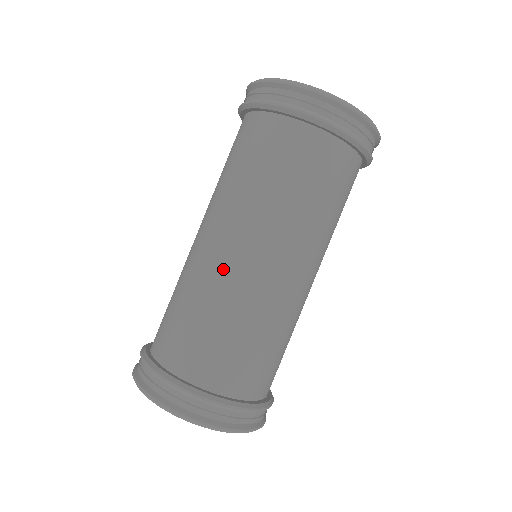
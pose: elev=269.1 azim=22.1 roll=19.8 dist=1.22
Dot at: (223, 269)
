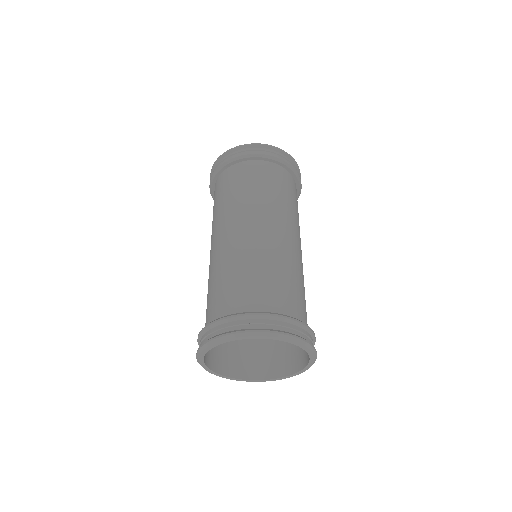
Dot at: (286, 246)
